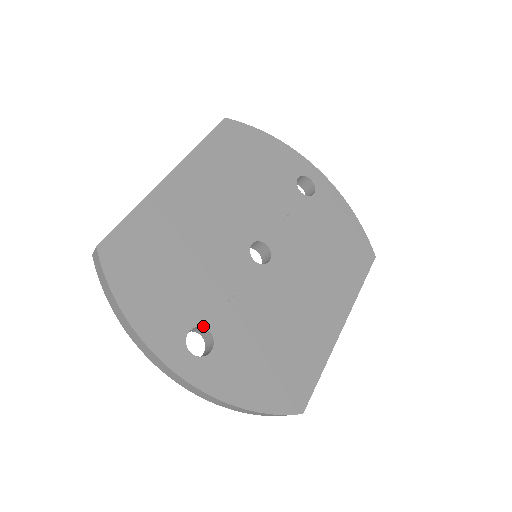
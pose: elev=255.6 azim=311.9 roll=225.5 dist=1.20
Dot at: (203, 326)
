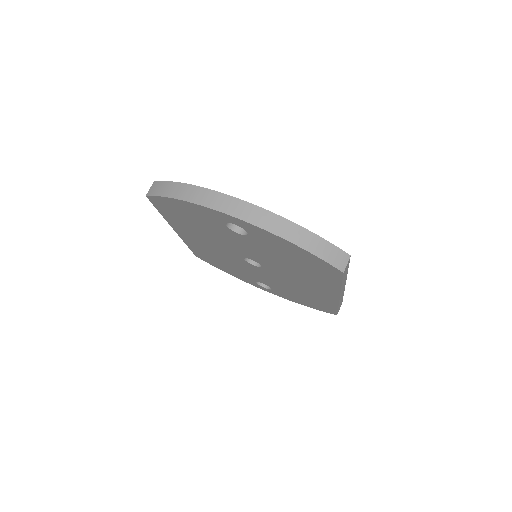
Dot at: occluded
